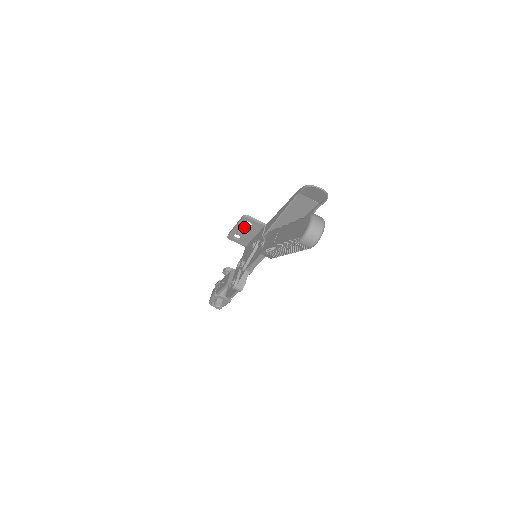
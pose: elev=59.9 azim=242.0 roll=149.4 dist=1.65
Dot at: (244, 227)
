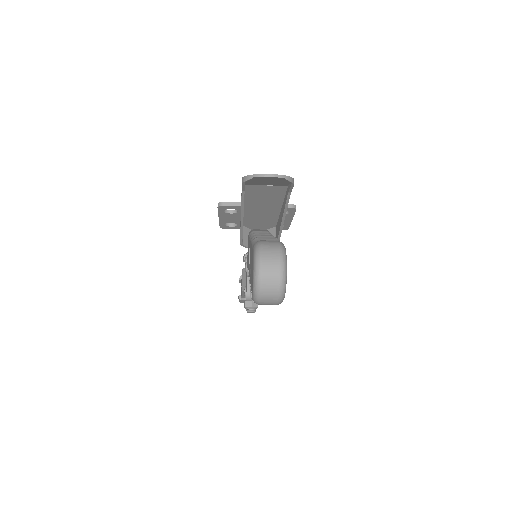
Dot at: (230, 215)
